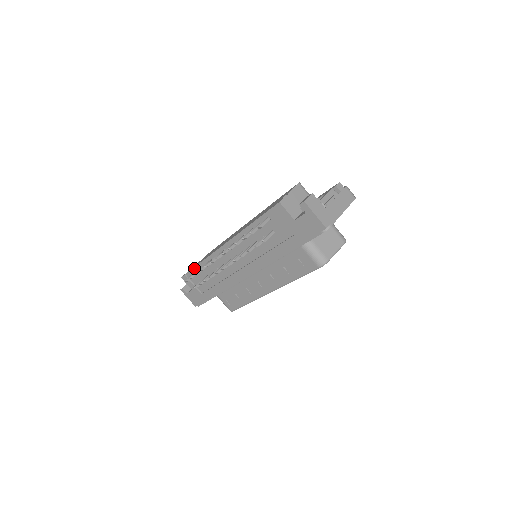
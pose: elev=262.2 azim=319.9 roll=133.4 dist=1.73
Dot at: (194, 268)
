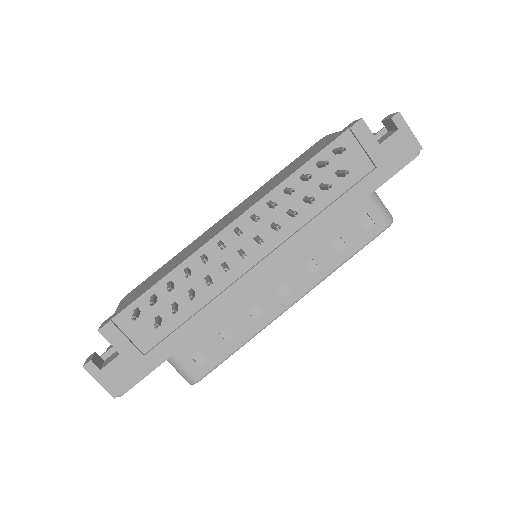
Dot at: (142, 295)
